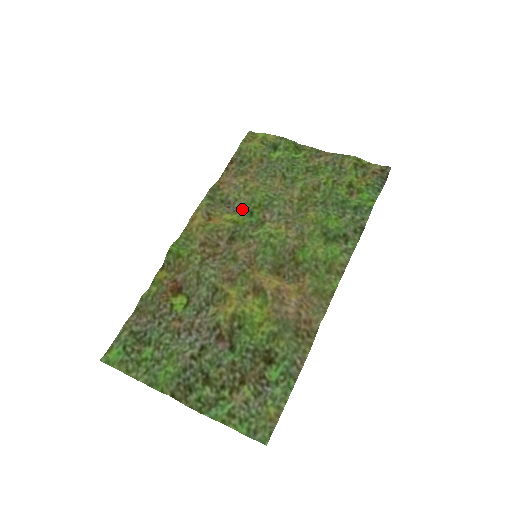
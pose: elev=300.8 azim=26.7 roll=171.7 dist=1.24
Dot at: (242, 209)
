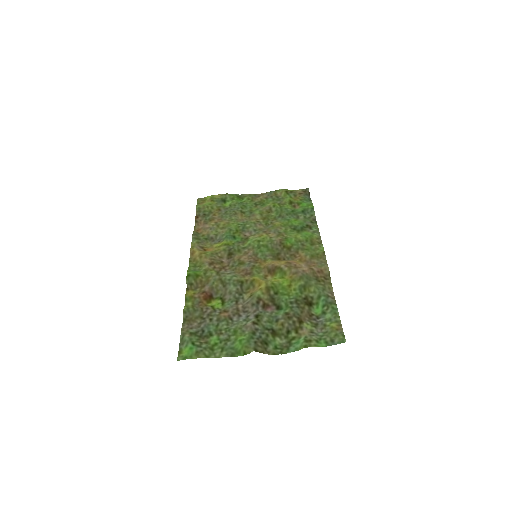
Dot at: (226, 237)
